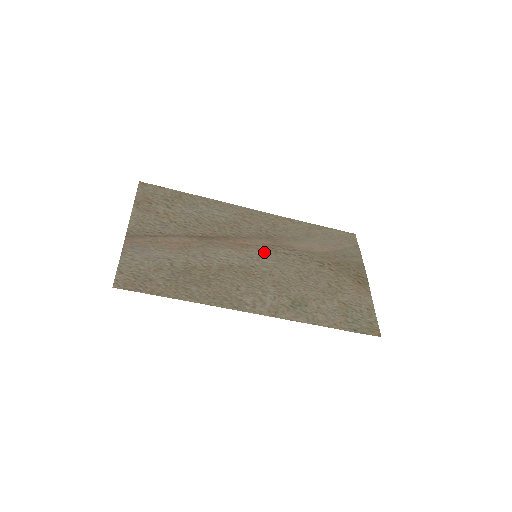
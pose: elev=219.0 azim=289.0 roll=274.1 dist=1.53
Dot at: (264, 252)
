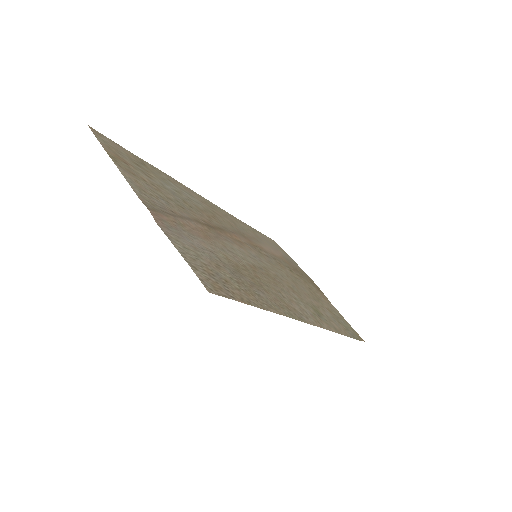
Dot at: (256, 252)
